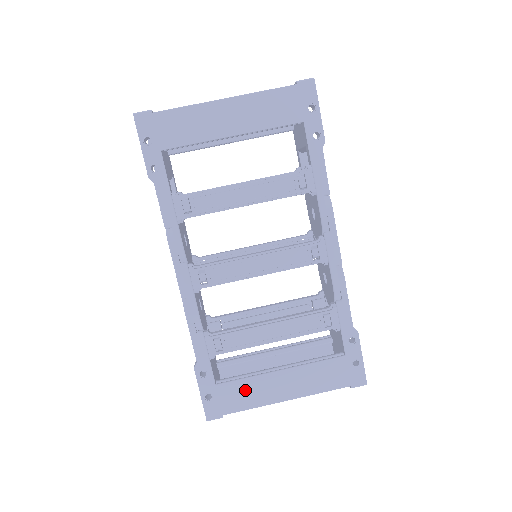
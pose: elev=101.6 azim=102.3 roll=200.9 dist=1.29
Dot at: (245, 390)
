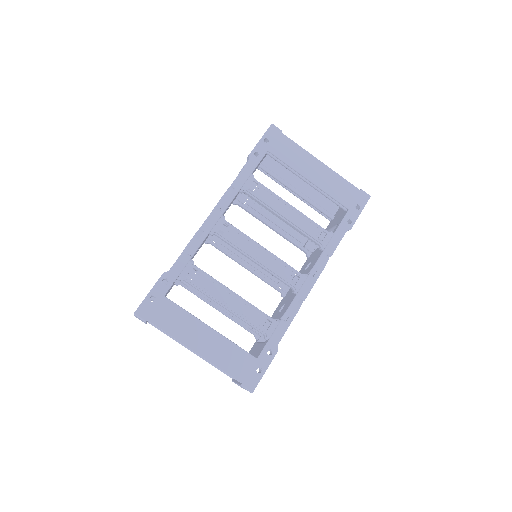
Dot at: (178, 318)
